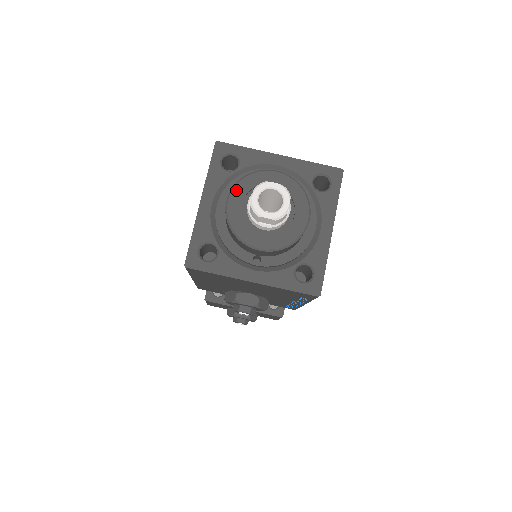
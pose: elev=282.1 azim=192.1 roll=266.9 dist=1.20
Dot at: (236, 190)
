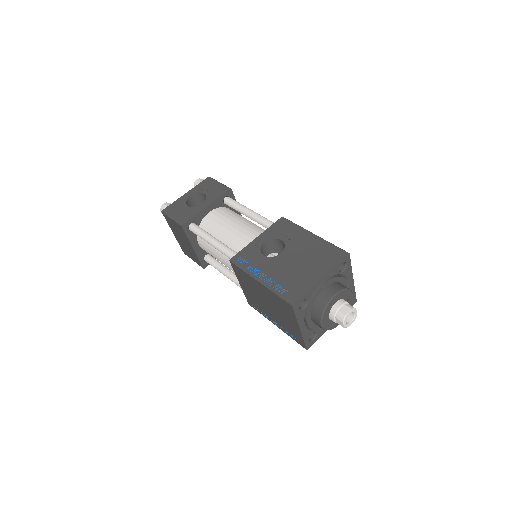
Dot at: (323, 320)
